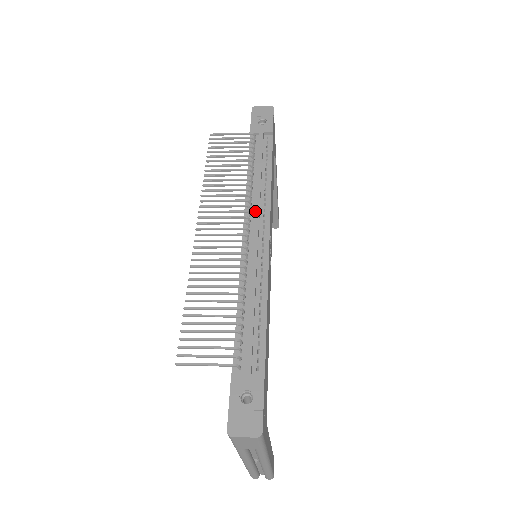
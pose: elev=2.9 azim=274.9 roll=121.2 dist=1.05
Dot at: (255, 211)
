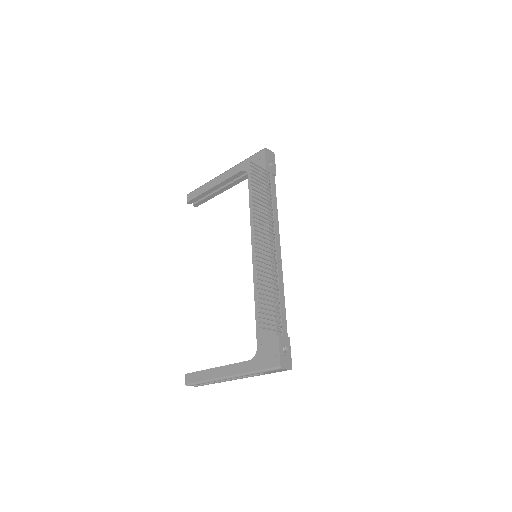
Dot at: (276, 234)
